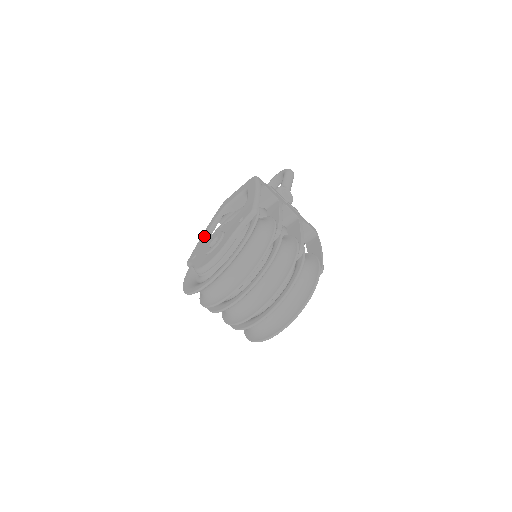
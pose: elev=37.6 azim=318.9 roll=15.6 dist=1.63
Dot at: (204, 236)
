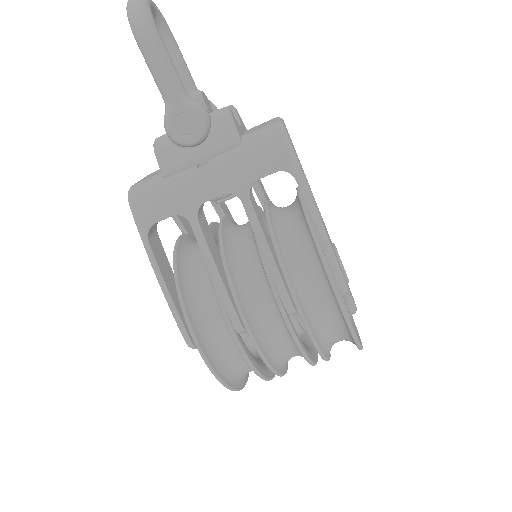
Dot at: occluded
